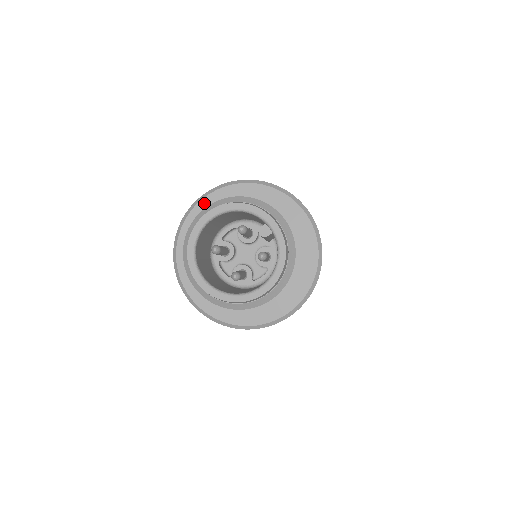
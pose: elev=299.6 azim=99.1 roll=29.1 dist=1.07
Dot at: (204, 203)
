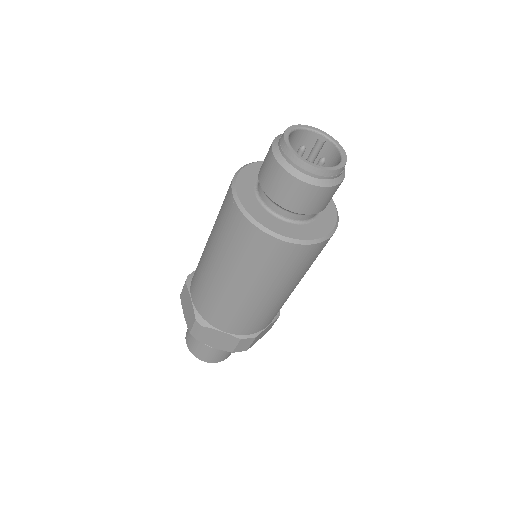
Dot at: (243, 172)
